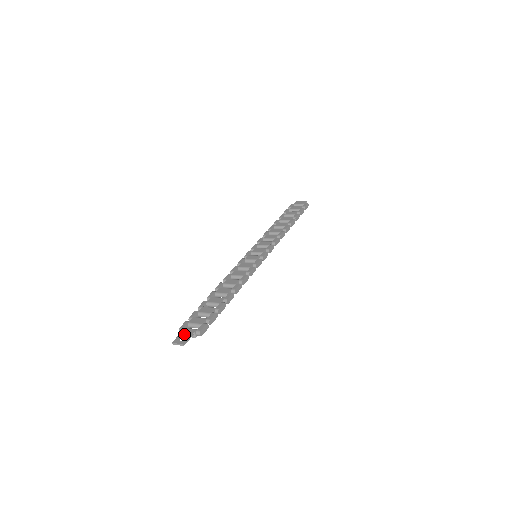
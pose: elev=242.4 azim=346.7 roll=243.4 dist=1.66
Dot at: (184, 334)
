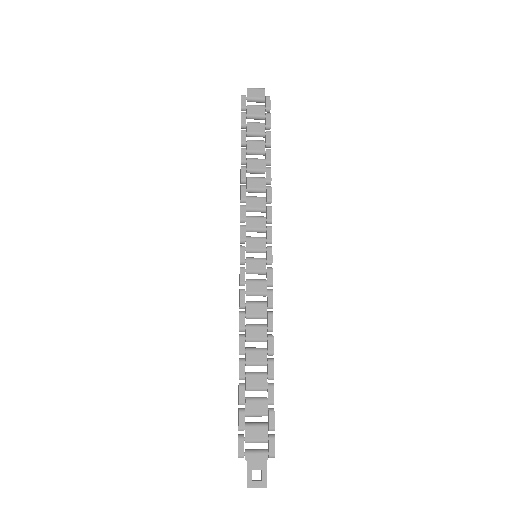
Dot at: (255, 467)
